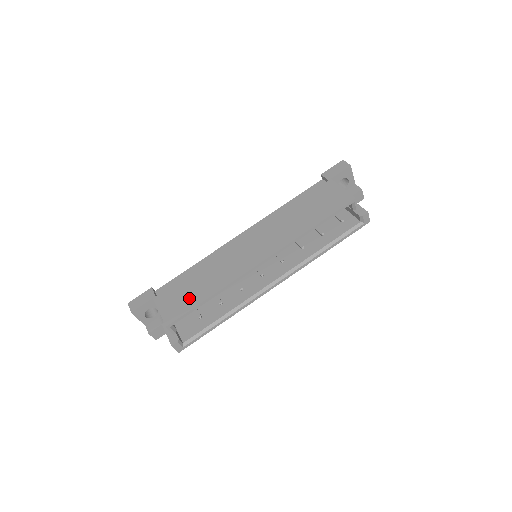
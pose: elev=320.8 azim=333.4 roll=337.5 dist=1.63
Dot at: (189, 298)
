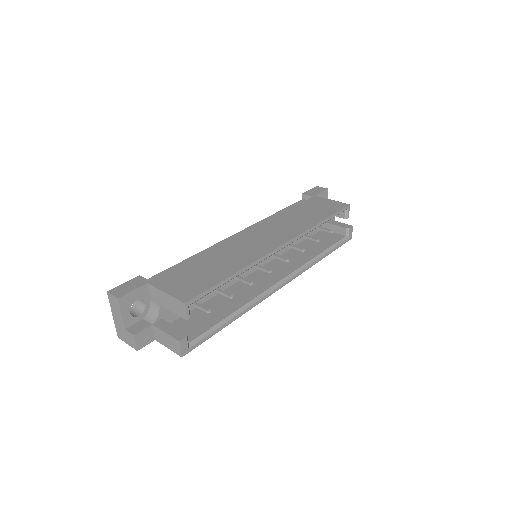
Dot at: (205, 277)
